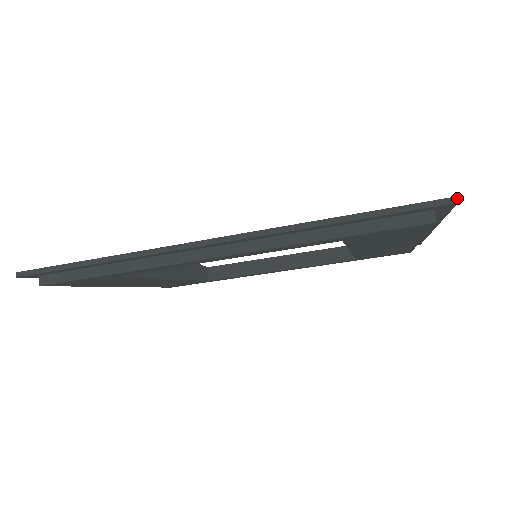
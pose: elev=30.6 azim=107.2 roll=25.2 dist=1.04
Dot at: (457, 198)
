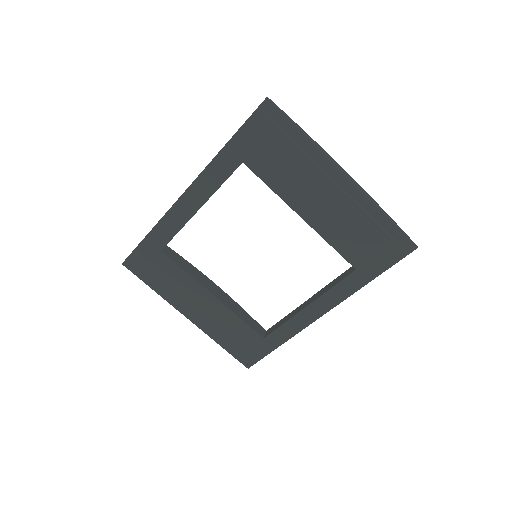
Dot at: (267, 97)
